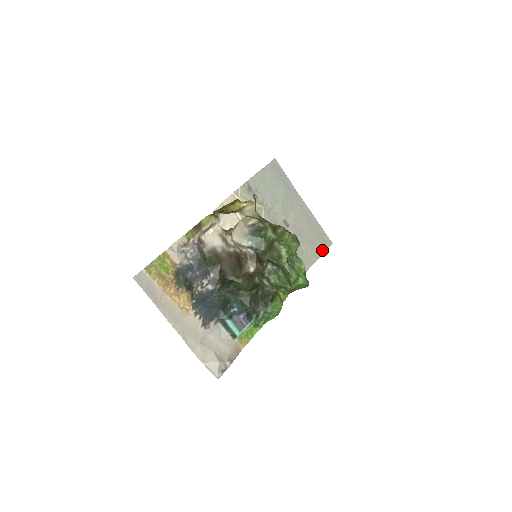
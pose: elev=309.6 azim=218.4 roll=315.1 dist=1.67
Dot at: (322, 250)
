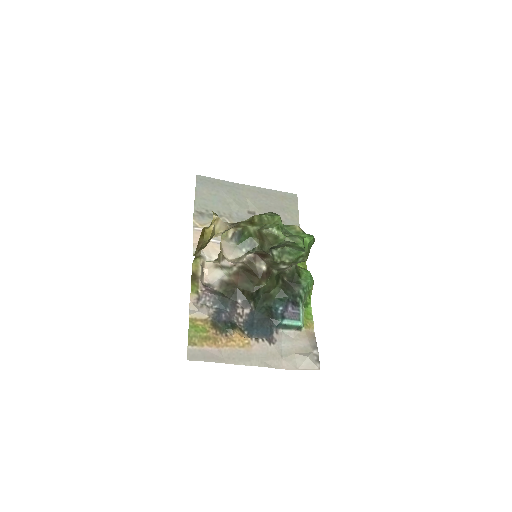
Dot at: (295, 206)
